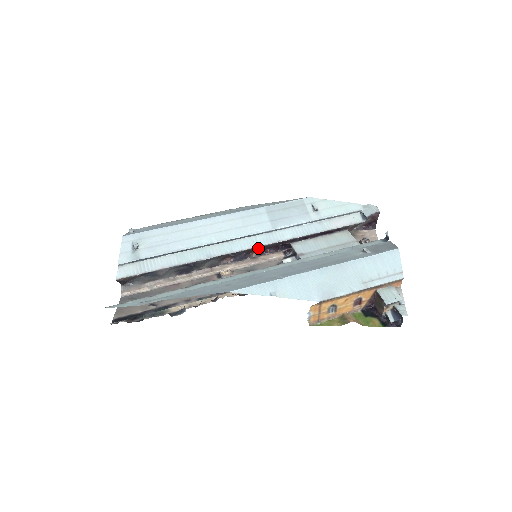
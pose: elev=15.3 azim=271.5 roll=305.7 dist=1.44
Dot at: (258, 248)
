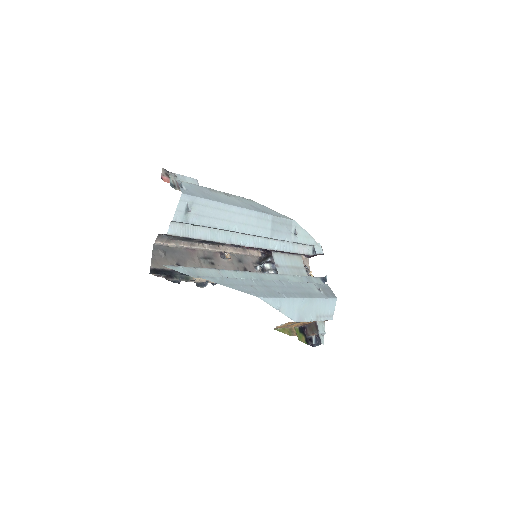
Dot at: occluded
